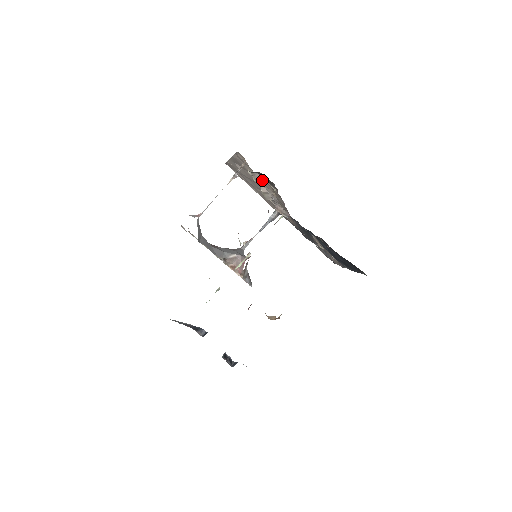
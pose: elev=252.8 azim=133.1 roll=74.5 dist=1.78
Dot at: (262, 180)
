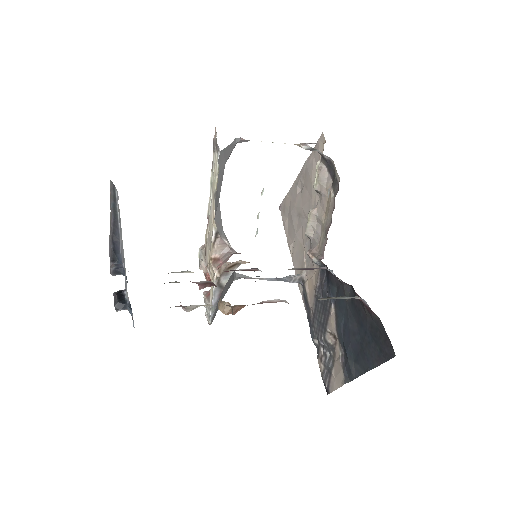
Dot at: (324, 183)
